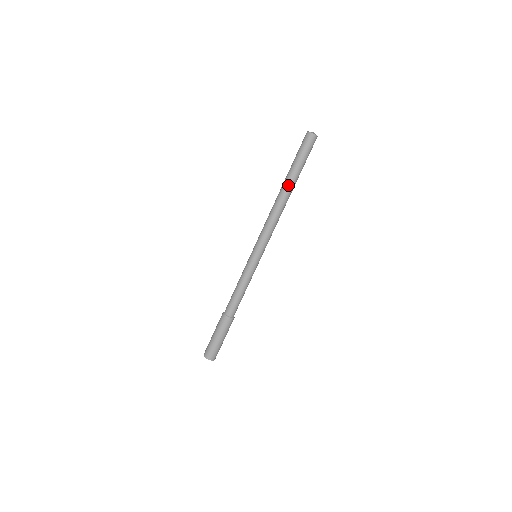
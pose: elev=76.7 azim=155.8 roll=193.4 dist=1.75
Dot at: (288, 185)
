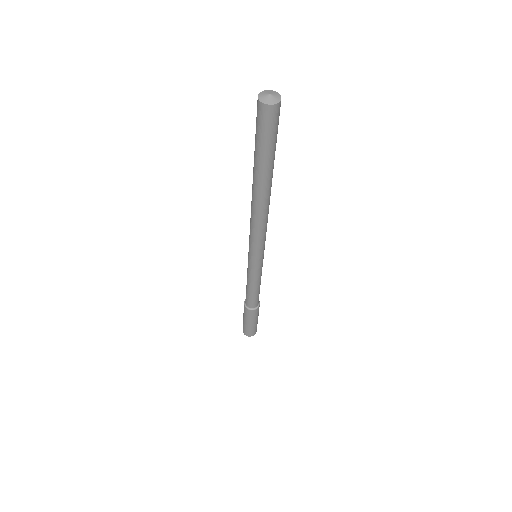
Dot at: (257, 183)
